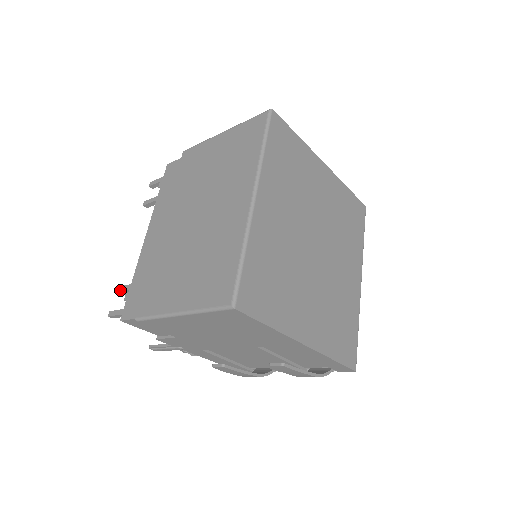
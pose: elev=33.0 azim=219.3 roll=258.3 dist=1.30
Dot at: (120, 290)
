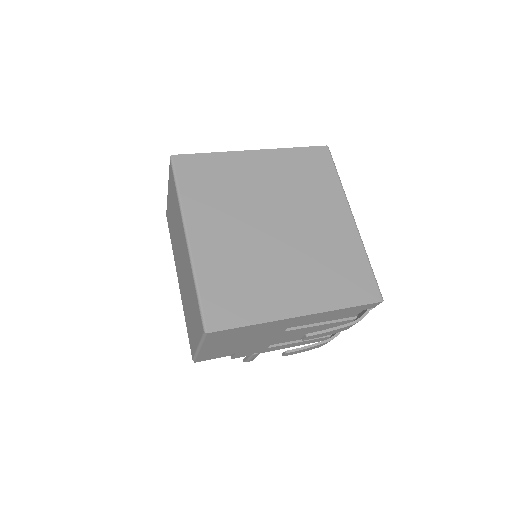
Dot at: occluded
